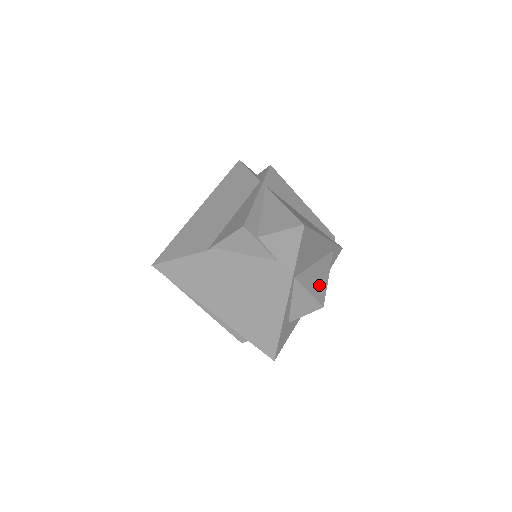
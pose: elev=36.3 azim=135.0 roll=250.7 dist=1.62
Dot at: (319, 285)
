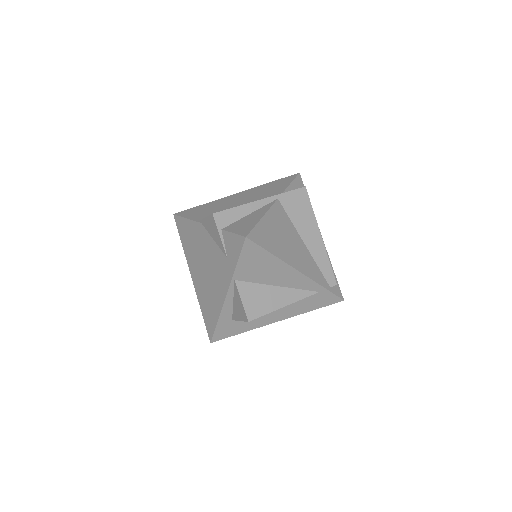
Dot at: (263, 304)
